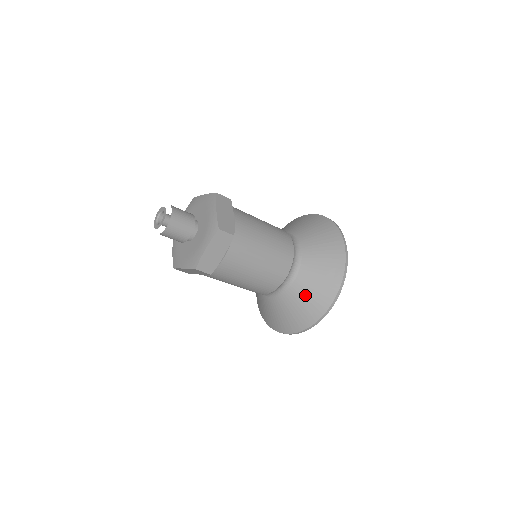
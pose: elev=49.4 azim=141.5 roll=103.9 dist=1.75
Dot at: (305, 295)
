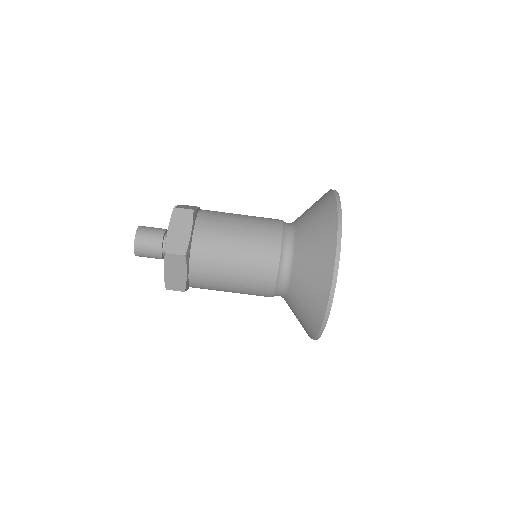
Dot at: (301, 303)
